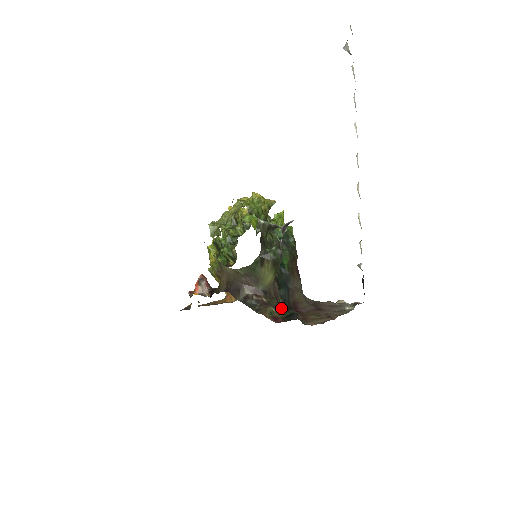
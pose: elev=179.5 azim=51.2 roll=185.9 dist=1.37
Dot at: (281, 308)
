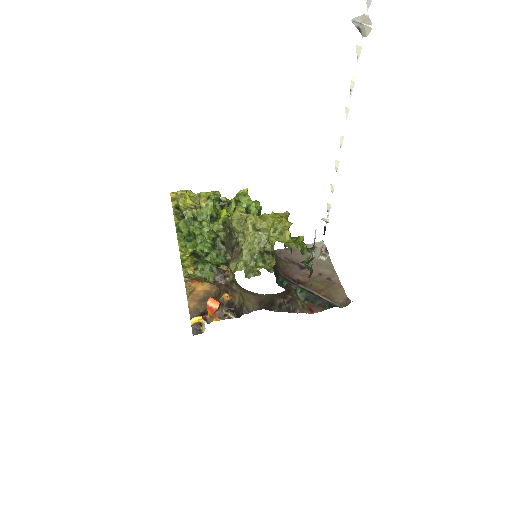
Dot at: (279, 283)
